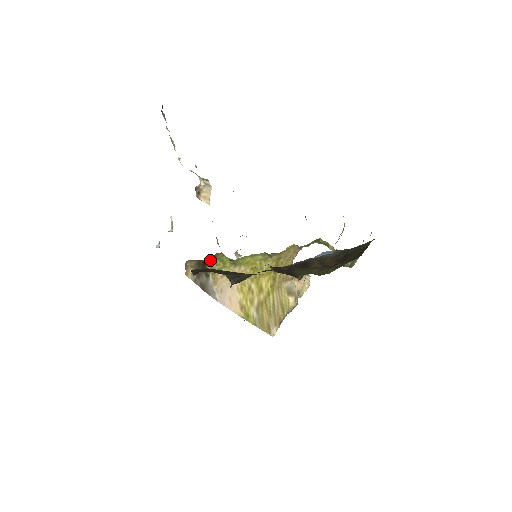
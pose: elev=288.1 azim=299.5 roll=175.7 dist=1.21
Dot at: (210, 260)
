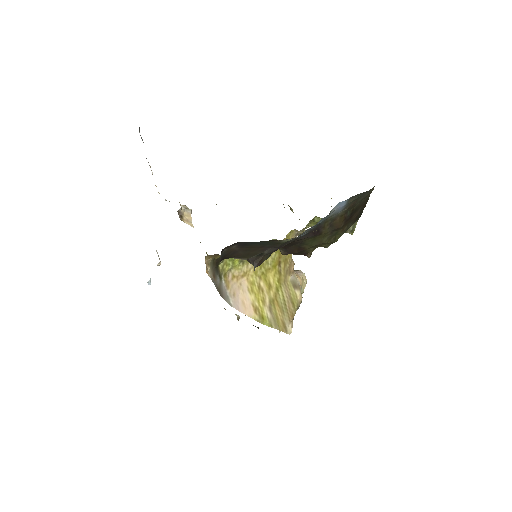
Dot at: occluded
